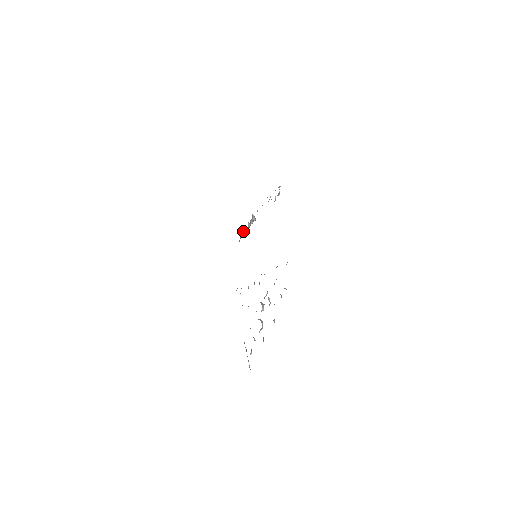
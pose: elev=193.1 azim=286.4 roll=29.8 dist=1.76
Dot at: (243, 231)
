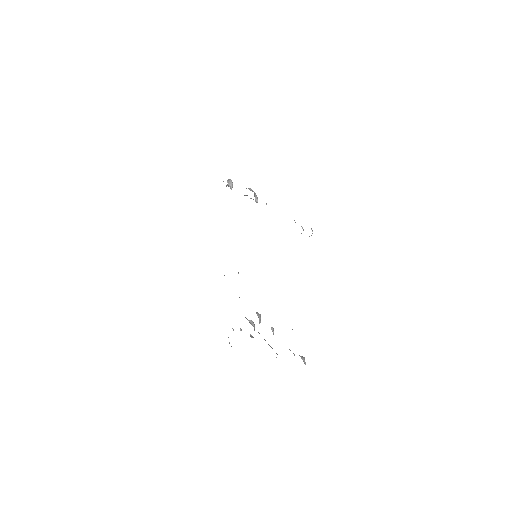
Dot at: (231, 184)
